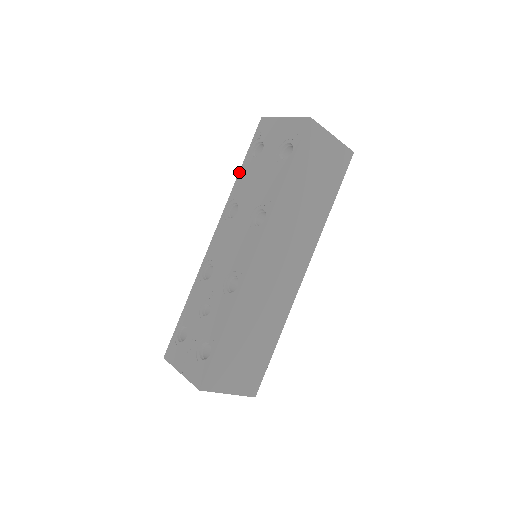
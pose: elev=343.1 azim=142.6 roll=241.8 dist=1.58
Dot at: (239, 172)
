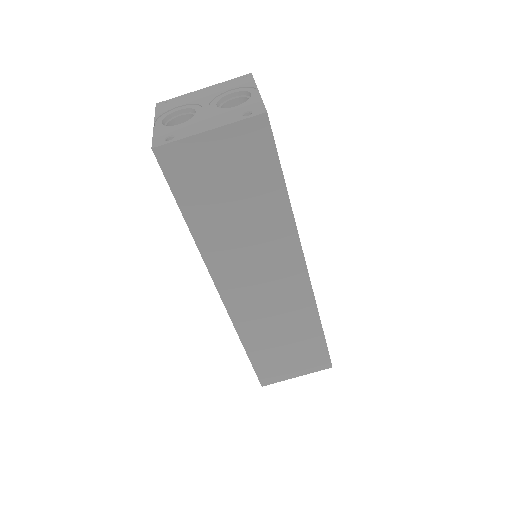
Dot at: occluded
